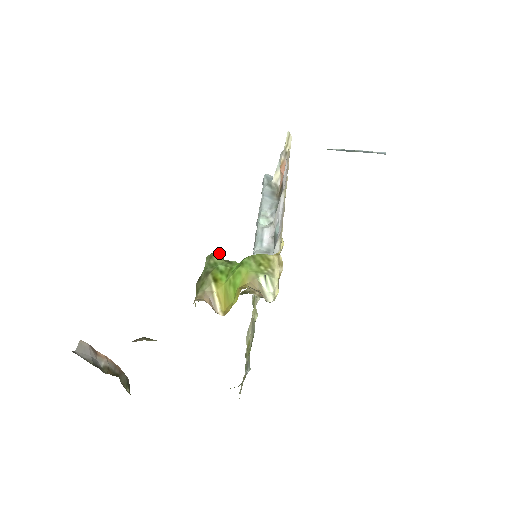
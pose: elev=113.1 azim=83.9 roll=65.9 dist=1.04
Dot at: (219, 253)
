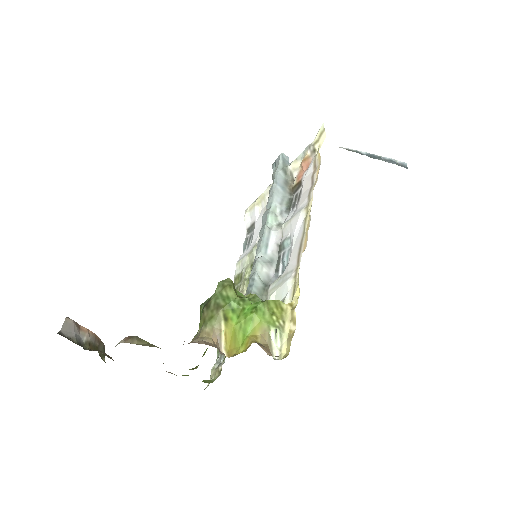
Dot at: (232, 282)
